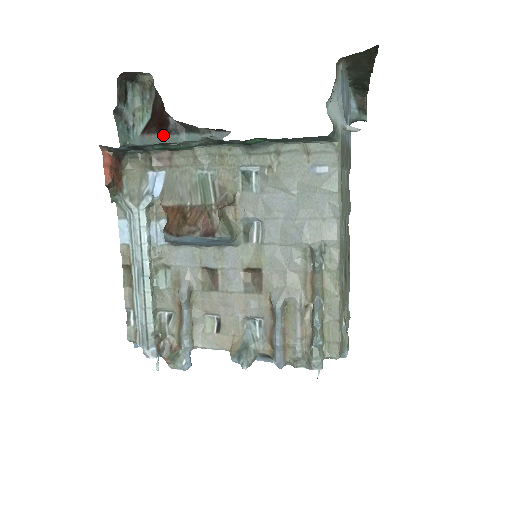
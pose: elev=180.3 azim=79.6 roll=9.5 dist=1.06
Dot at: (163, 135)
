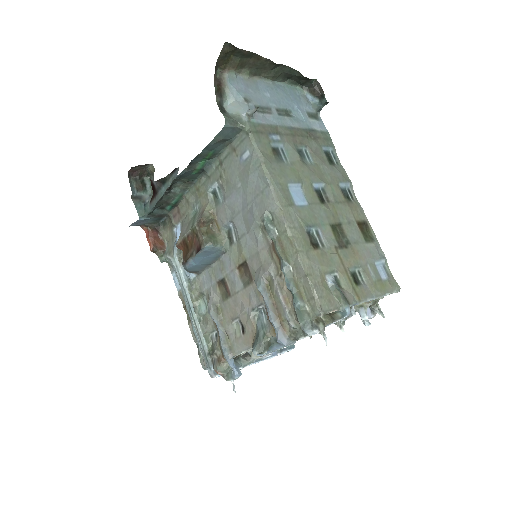
Dot at: (156, 196)
